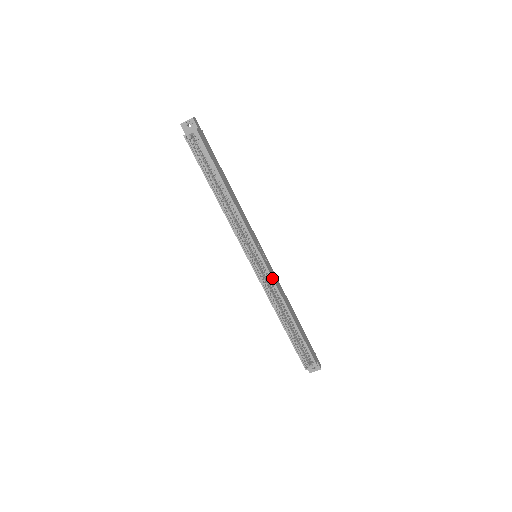
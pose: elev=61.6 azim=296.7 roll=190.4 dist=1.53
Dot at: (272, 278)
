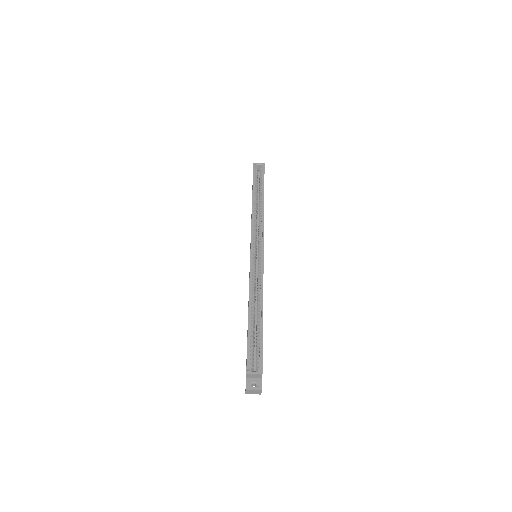
Dot at: (263, 268)
